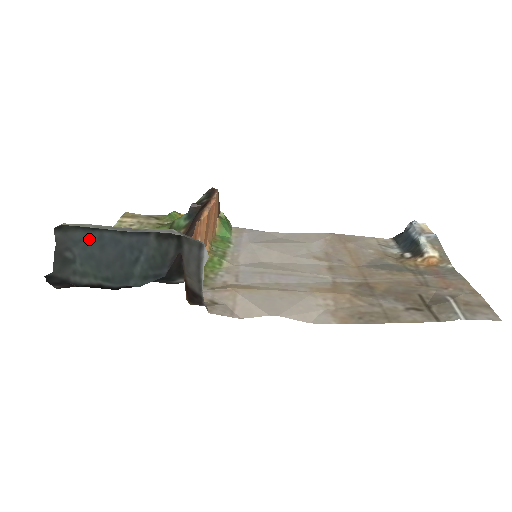
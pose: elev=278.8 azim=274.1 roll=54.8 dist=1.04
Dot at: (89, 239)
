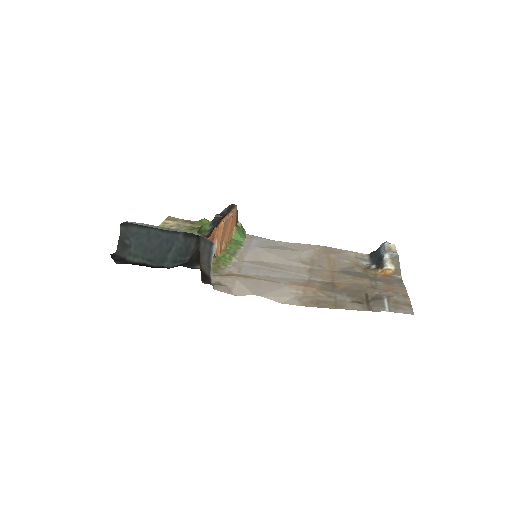
Dot at: (141, 233)
